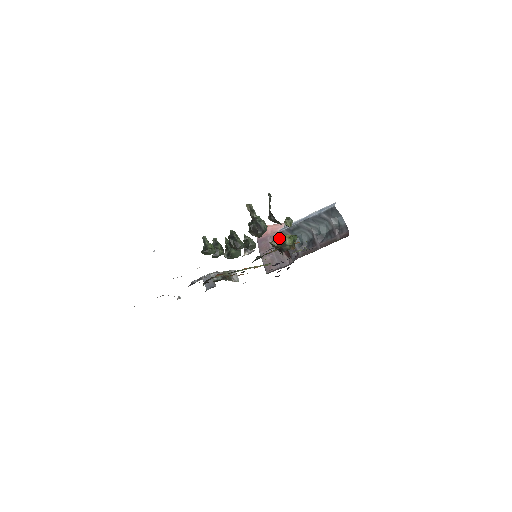
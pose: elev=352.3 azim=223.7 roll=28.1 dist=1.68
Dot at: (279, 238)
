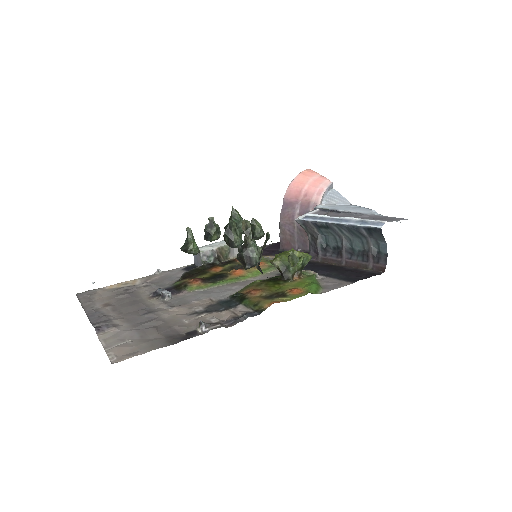
Dot at: (283, 259)
